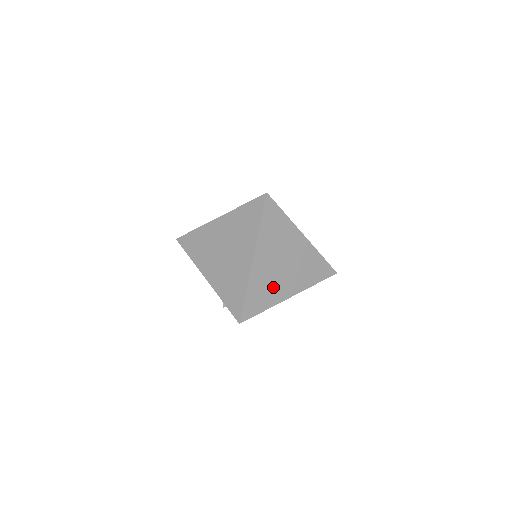
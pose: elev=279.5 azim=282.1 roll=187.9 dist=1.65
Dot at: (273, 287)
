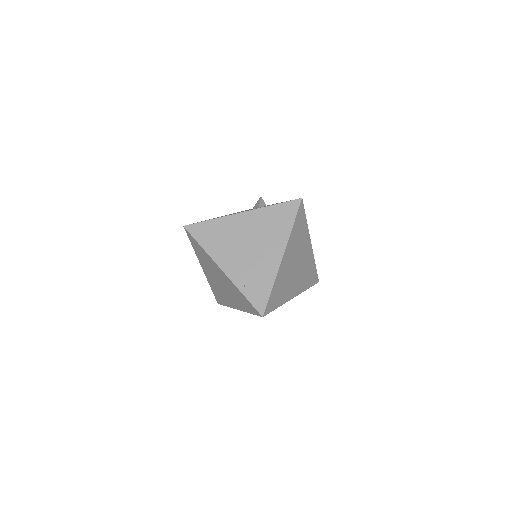
Dot at: occluded
